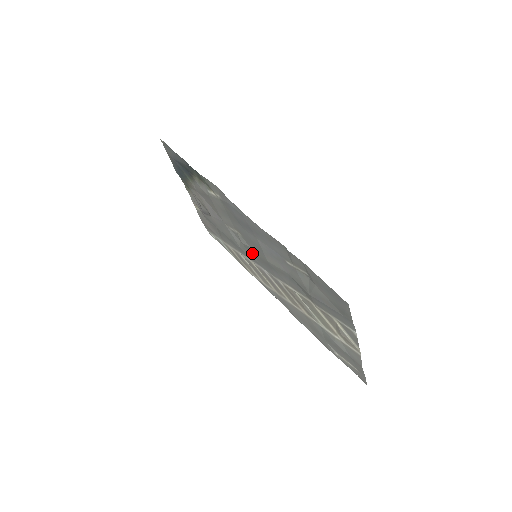
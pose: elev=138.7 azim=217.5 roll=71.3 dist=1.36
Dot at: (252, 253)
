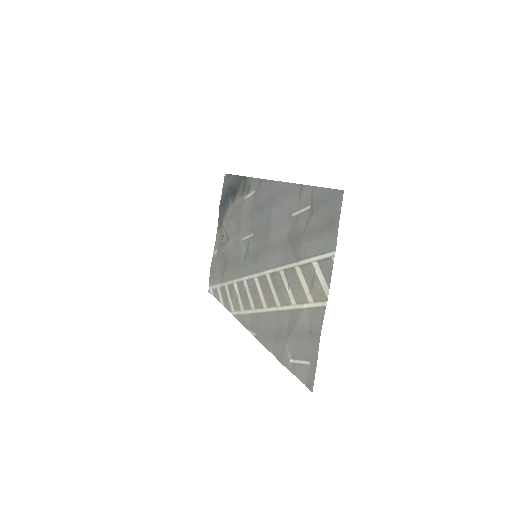
Dot at: (254, 254)
